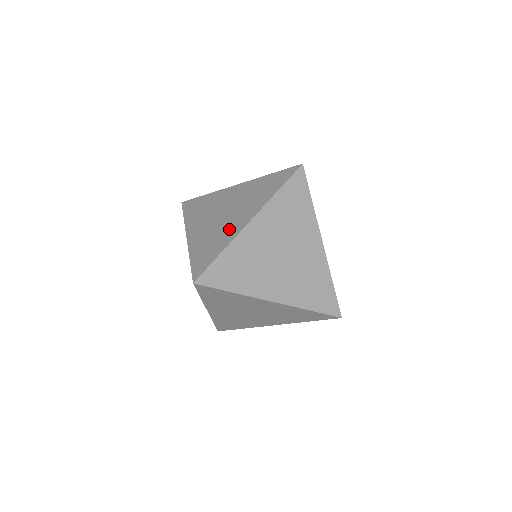
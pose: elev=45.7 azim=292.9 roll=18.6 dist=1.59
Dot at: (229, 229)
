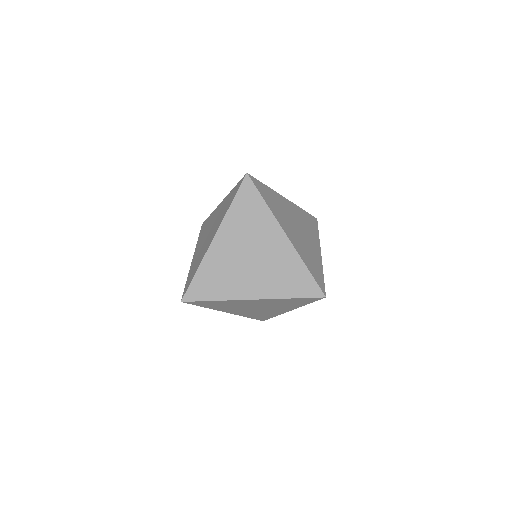
Dot at: occluded
